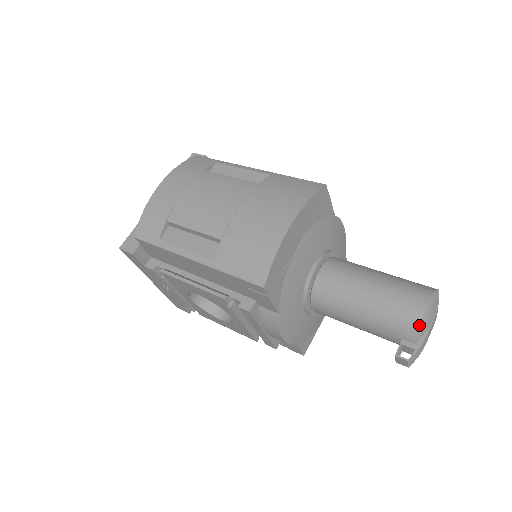
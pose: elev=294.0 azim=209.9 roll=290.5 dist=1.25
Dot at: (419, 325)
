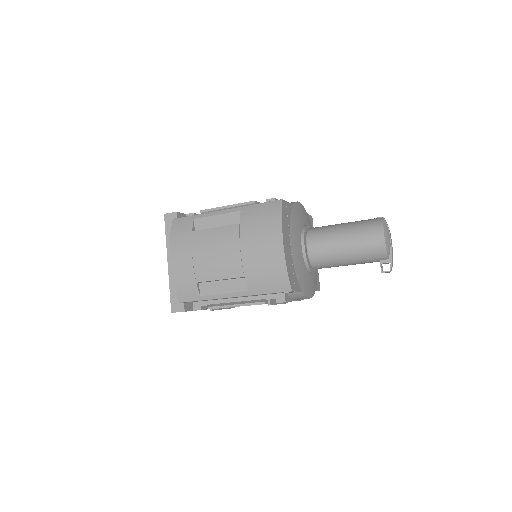
Dot at: (386, 250)
